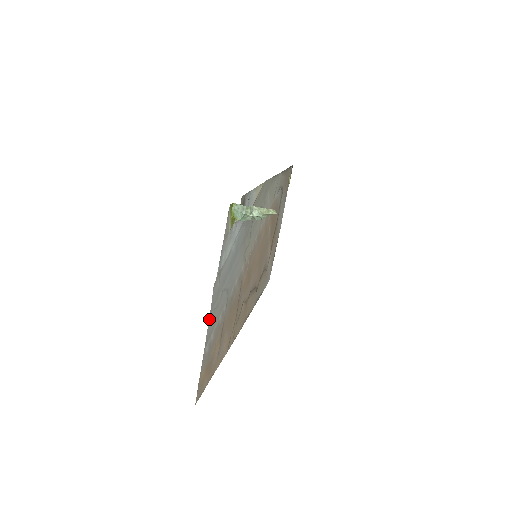
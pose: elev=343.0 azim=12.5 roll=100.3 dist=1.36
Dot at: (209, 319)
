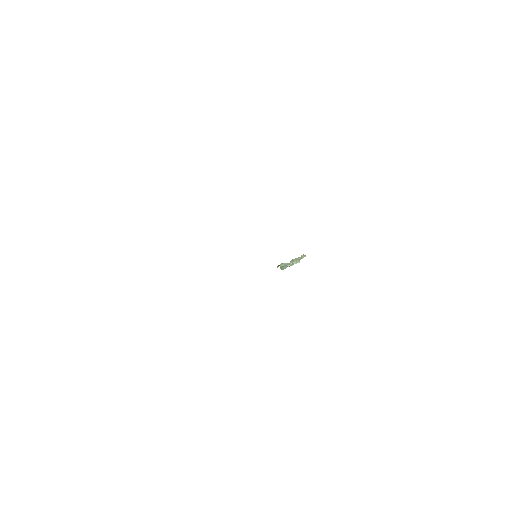
Dot at: occluded
